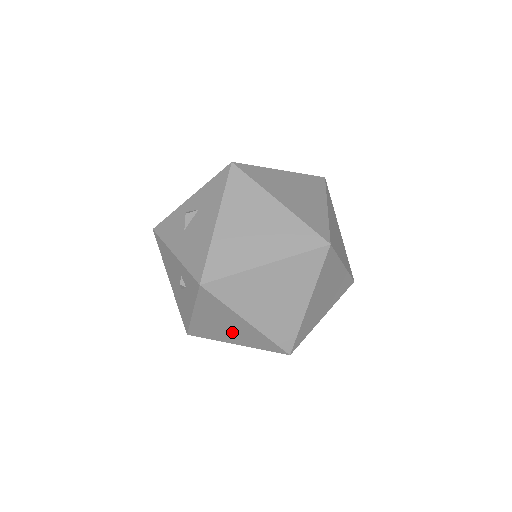
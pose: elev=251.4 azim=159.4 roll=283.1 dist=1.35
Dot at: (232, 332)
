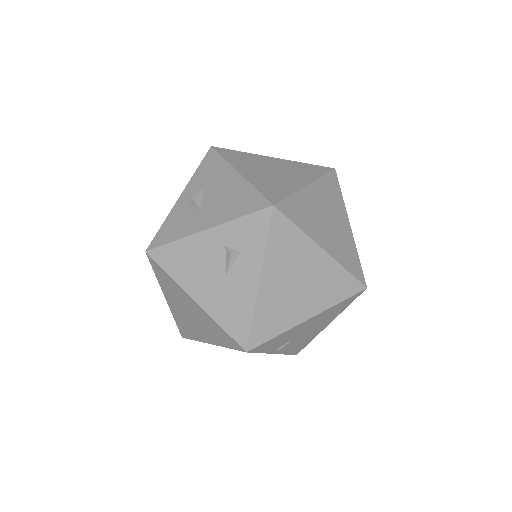
Dot at: (306, 290)
